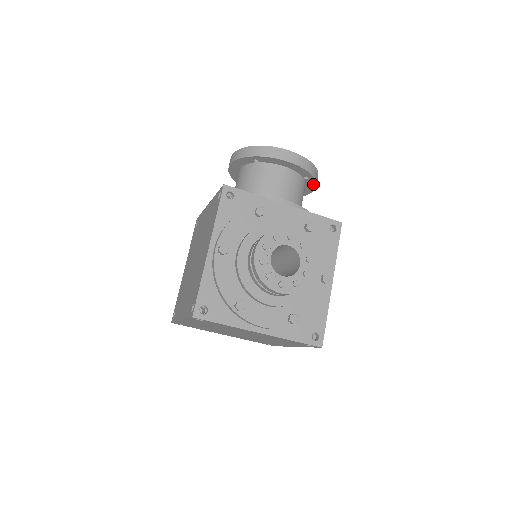
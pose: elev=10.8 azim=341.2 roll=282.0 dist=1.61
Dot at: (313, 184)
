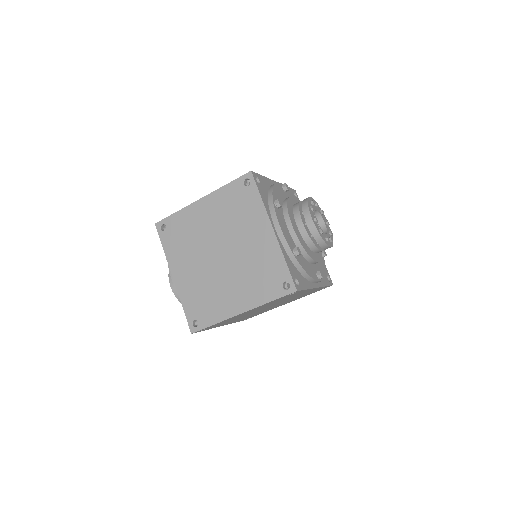
Dot at: occluded
